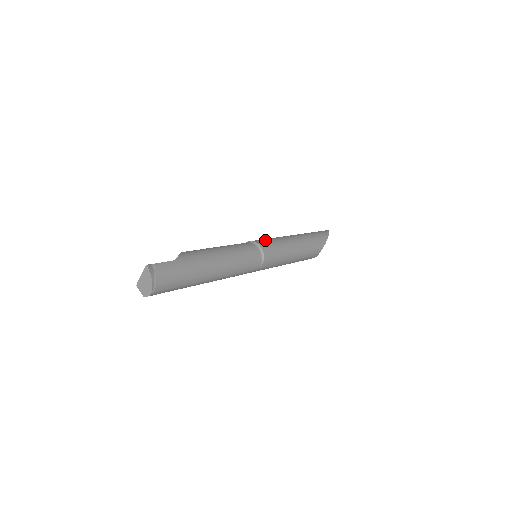
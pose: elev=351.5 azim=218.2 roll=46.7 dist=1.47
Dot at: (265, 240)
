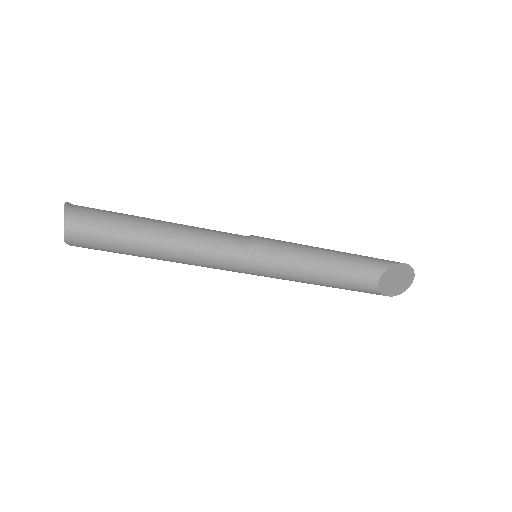
Dot at: occluded
